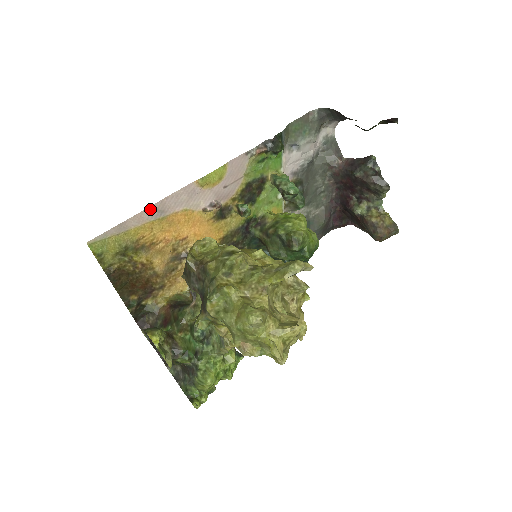
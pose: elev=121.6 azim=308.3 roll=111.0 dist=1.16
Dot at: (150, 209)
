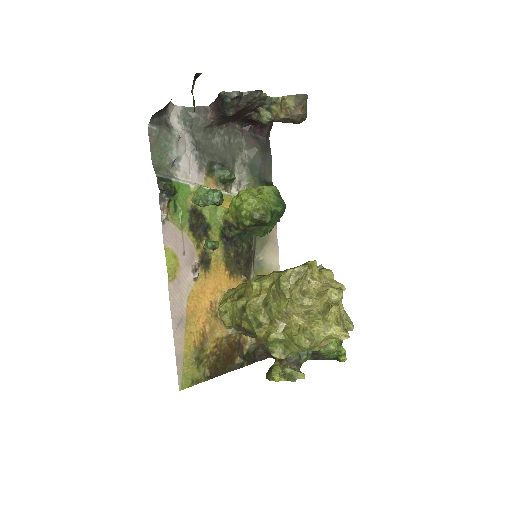
Dot at: (175, 331)
